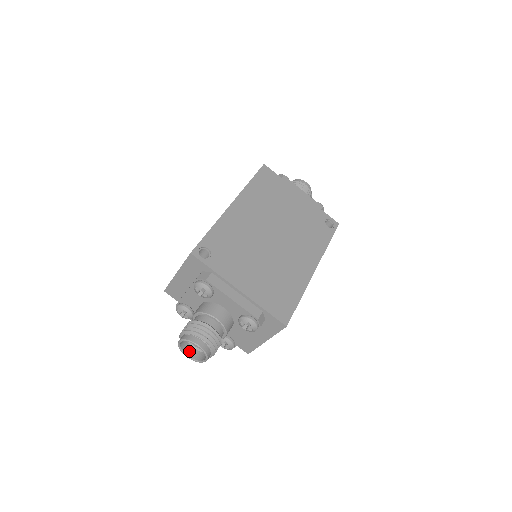
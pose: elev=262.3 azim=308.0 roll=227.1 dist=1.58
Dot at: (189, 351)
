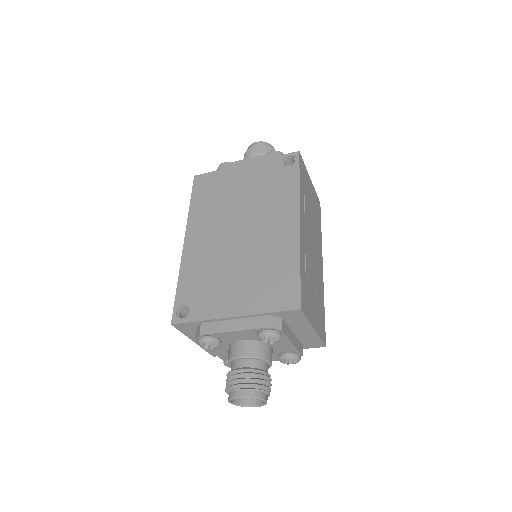
Dot at: (252, 400)
